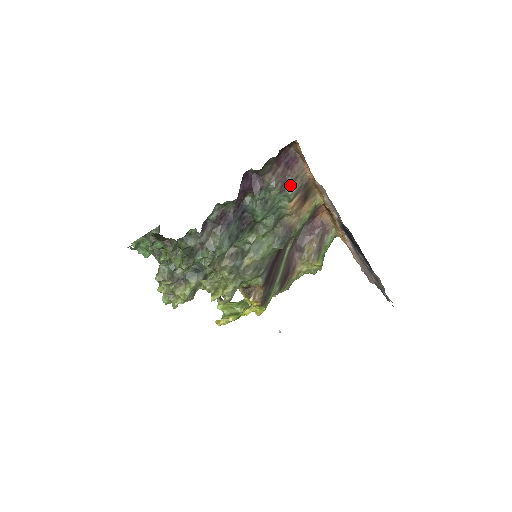
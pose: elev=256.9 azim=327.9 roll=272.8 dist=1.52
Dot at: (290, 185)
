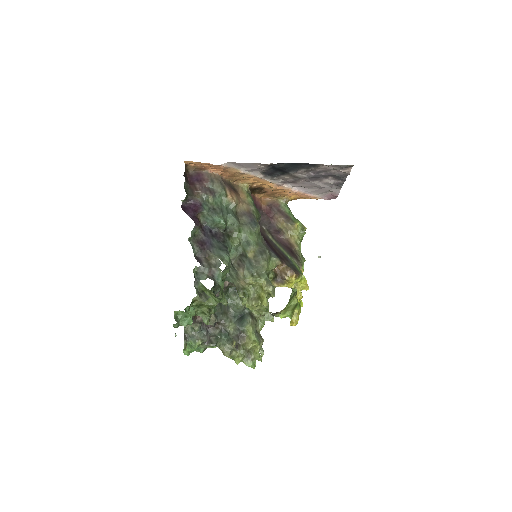
Dot at: (214, 188)
